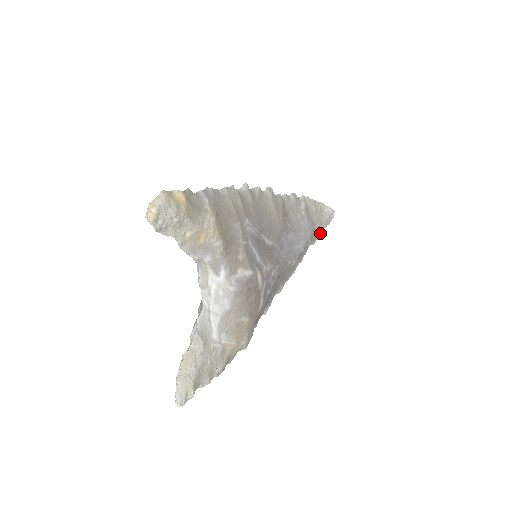
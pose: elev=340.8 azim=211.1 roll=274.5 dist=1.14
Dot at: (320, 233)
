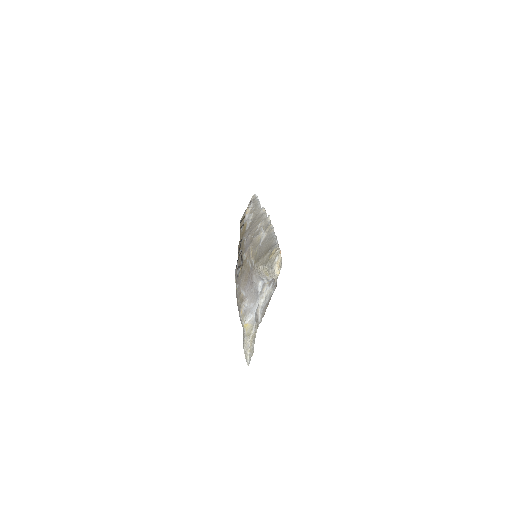
Dot at: occluded
